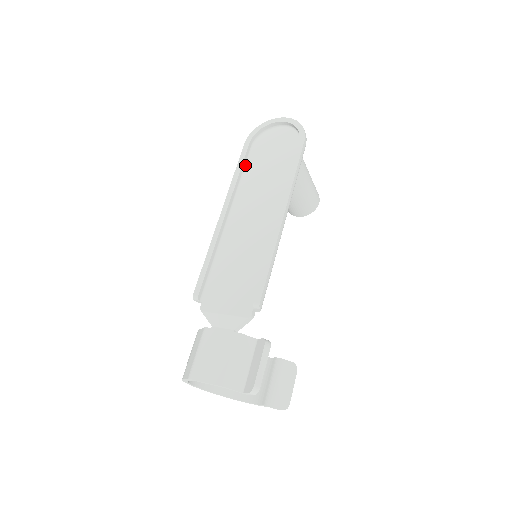
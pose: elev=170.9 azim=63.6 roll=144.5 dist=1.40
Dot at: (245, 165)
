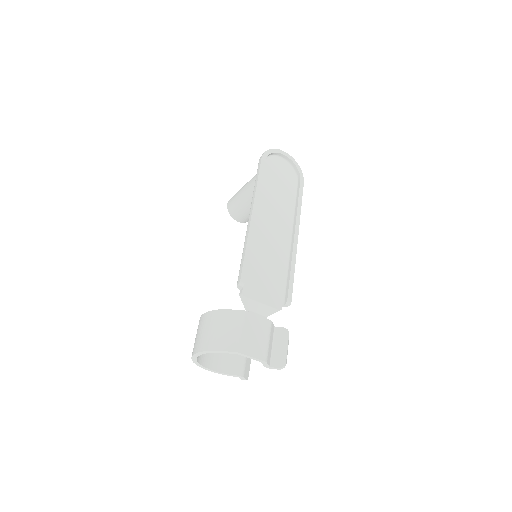
Dot at: occluded
